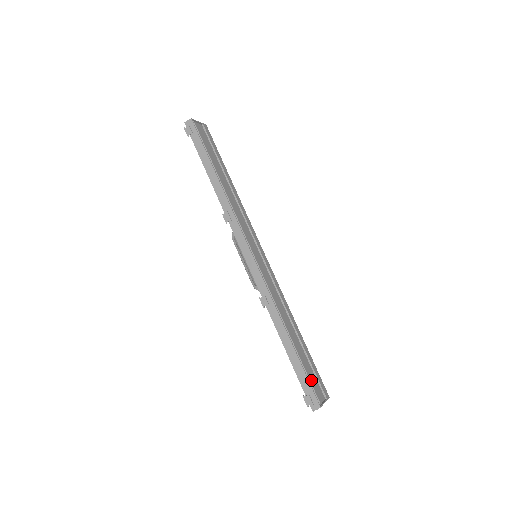
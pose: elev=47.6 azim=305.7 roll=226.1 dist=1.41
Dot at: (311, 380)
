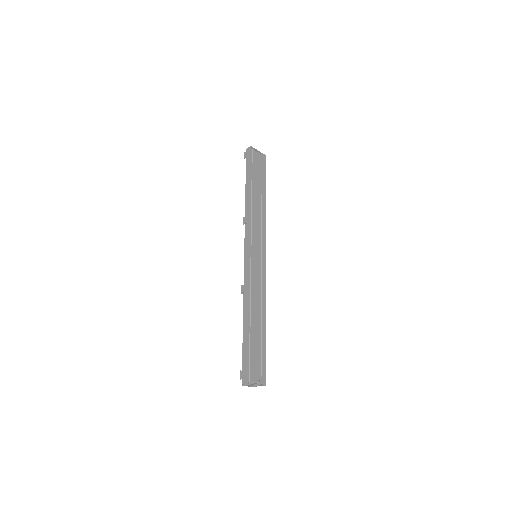
Dot at: (252, 361)
